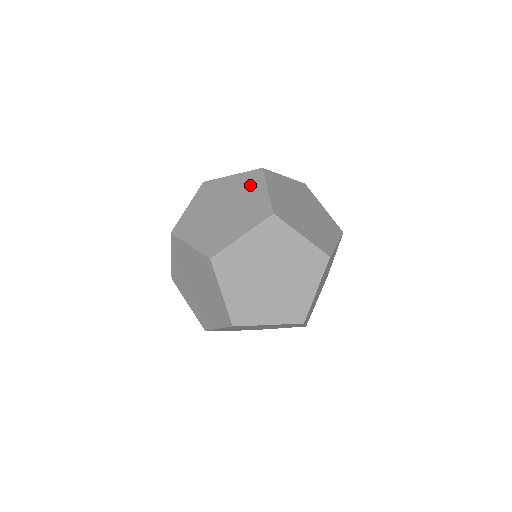
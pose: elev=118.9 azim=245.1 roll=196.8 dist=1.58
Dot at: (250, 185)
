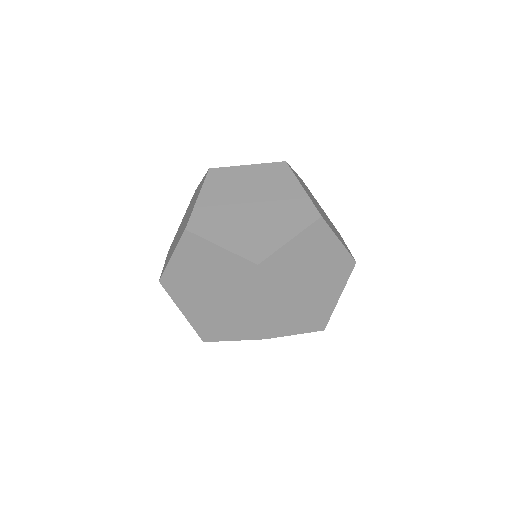
Dot at: occluded
